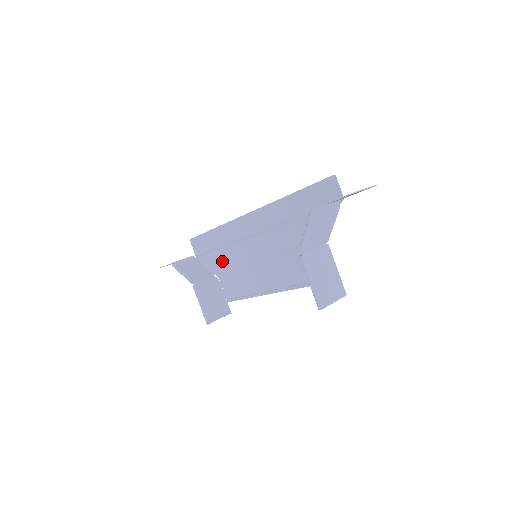
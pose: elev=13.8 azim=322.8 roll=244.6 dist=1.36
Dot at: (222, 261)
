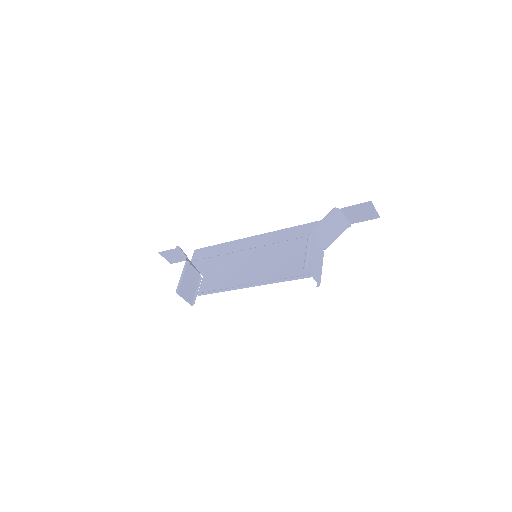
Dot at: (217, 263)
